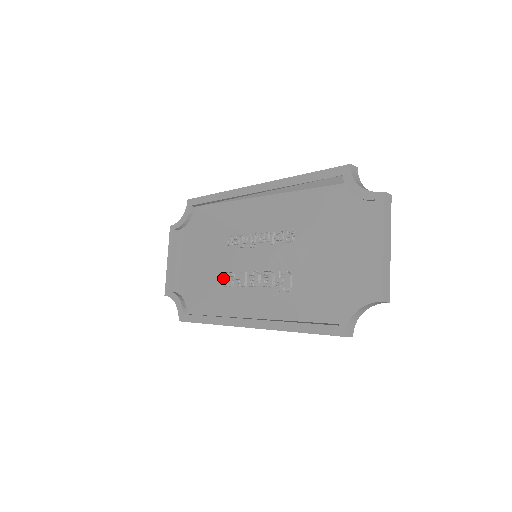
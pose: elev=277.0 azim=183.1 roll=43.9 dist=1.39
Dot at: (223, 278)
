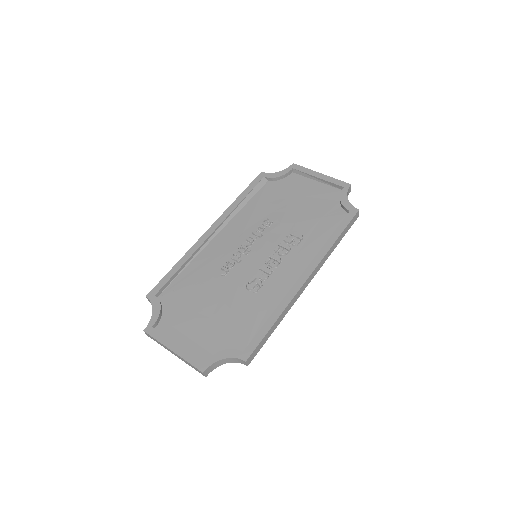
Dot at: (249, 288)
